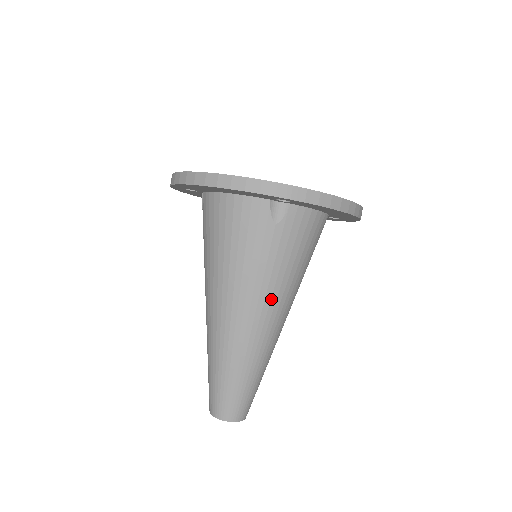
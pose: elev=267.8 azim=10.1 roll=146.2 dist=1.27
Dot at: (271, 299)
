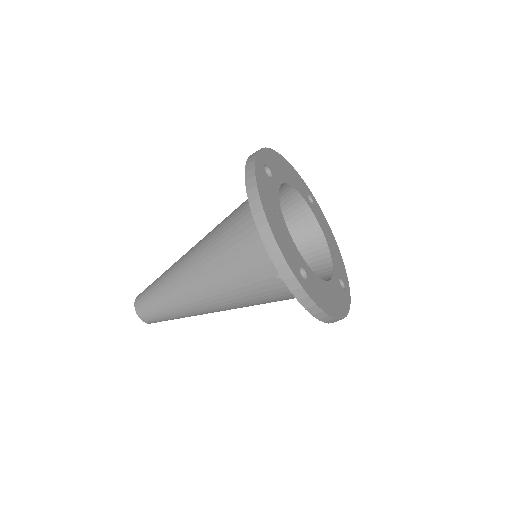
Dot at: (228, 301)
